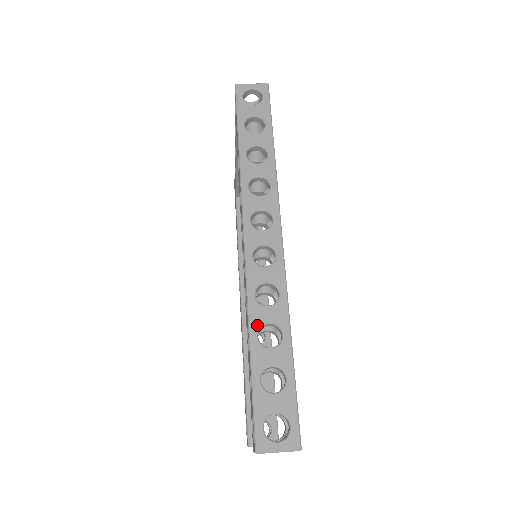
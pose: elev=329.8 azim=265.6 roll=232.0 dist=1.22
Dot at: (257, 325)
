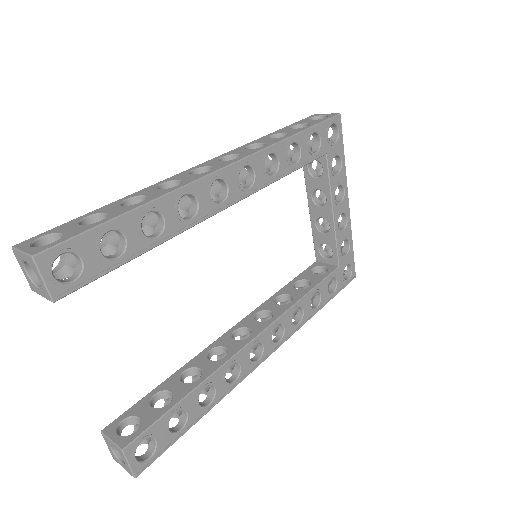
Dot at: (136, 195)
